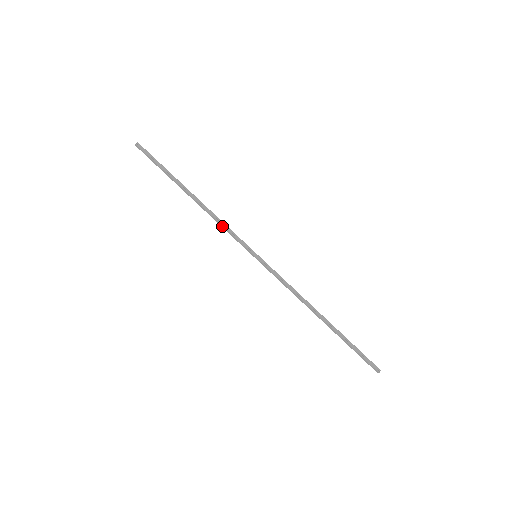
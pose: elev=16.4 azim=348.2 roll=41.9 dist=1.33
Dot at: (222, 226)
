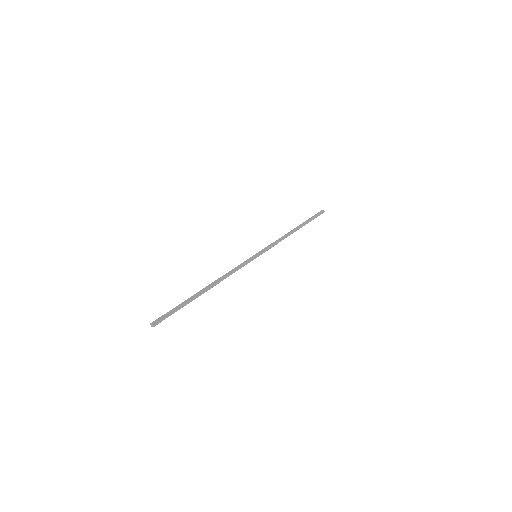
Dot at: occluded
